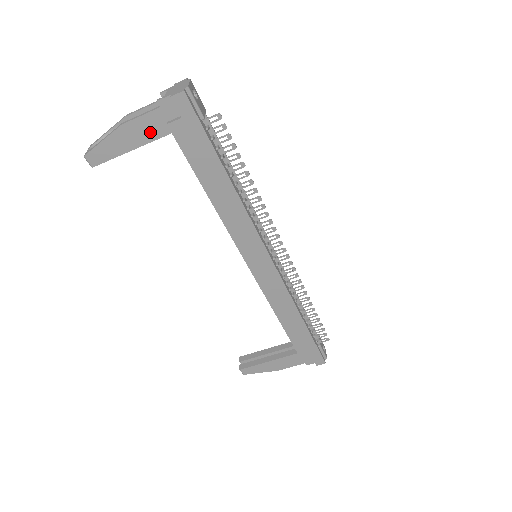
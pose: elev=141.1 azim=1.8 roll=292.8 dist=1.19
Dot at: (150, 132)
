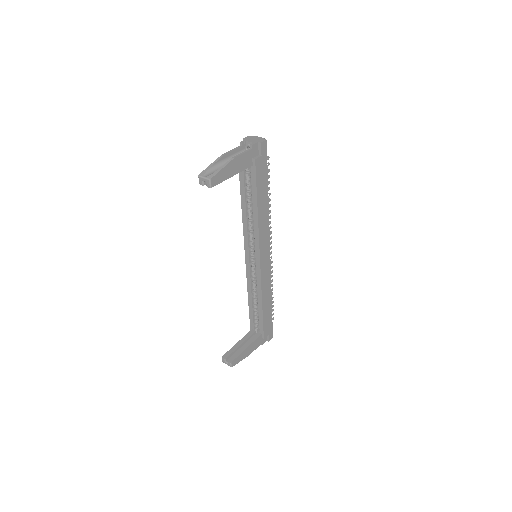
Dot at: (244, 164)
